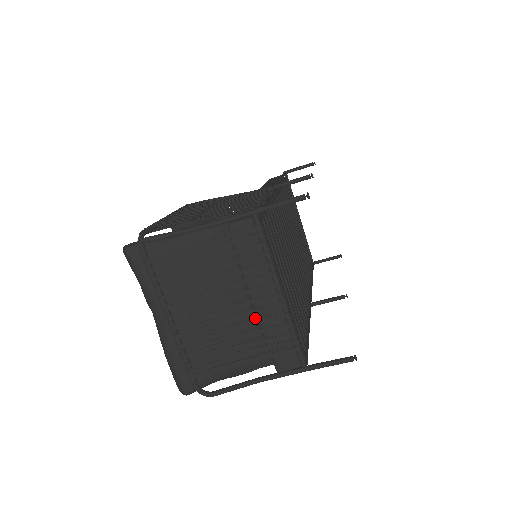
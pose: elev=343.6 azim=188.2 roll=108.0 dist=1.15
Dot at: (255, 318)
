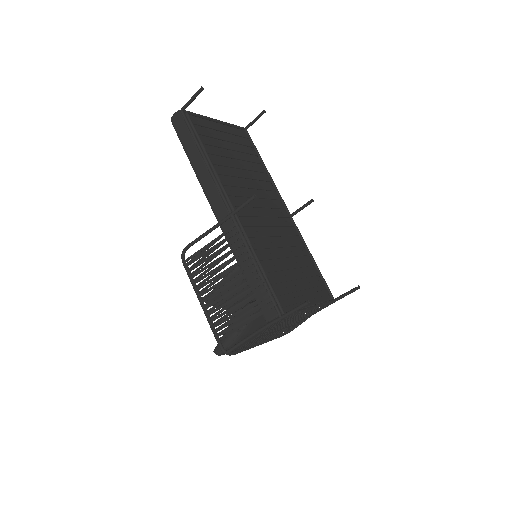
Dot at: occluded
